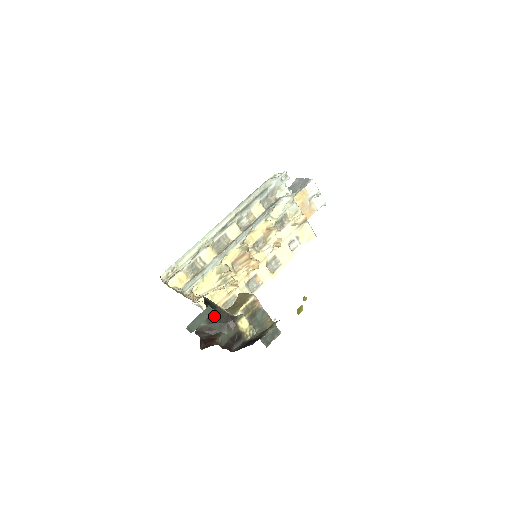
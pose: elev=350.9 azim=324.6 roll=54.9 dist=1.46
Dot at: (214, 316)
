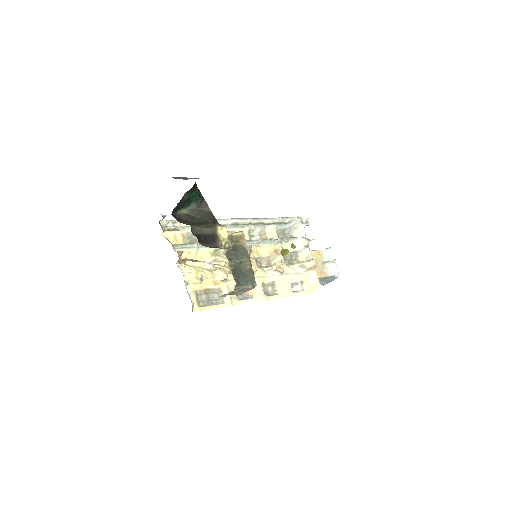
Dot at: (198, 209)
